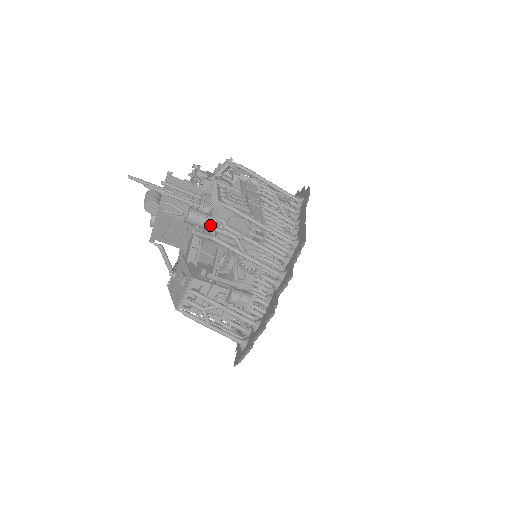
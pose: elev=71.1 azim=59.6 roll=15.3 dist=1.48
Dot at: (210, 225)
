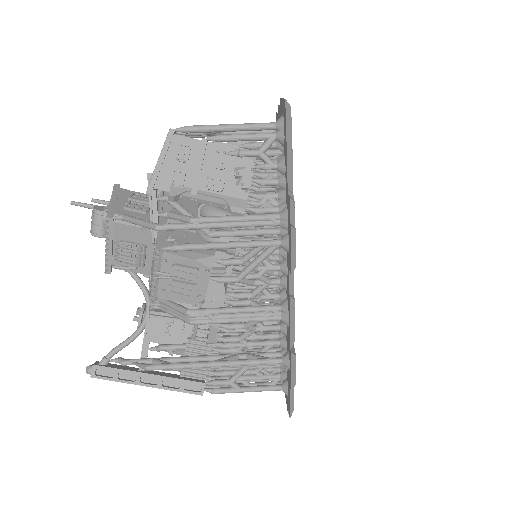
Dot at: occluded
